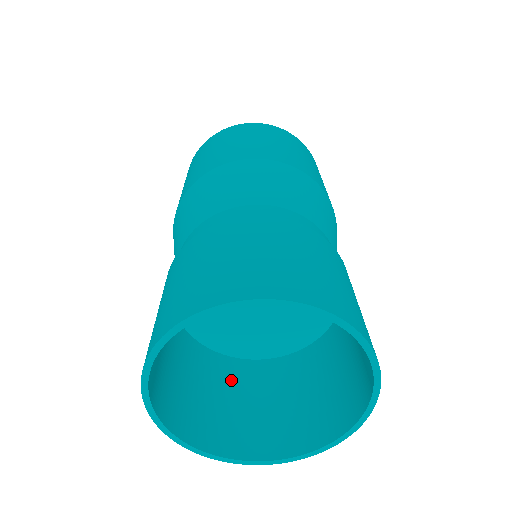
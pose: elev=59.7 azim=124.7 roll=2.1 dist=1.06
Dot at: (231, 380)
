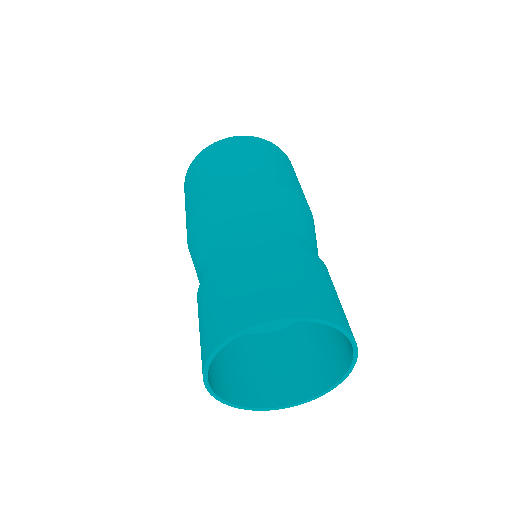
Dot at: occluded
